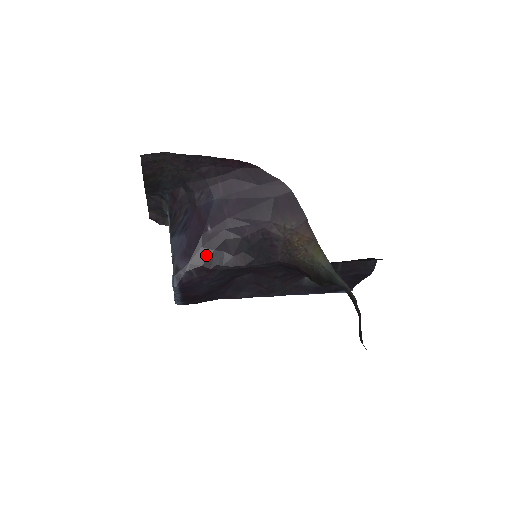
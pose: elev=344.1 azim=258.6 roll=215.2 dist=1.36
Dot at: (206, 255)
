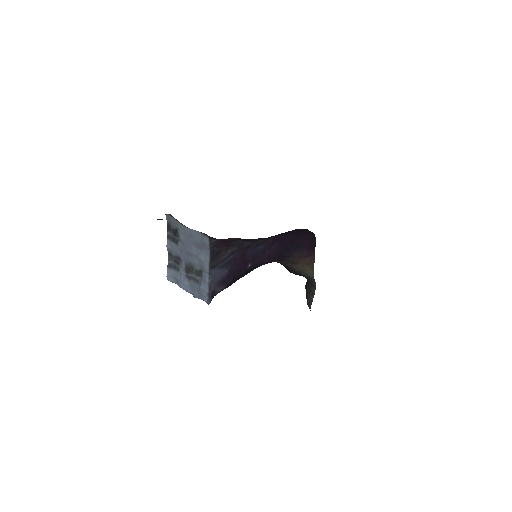
Dot at: occluded
